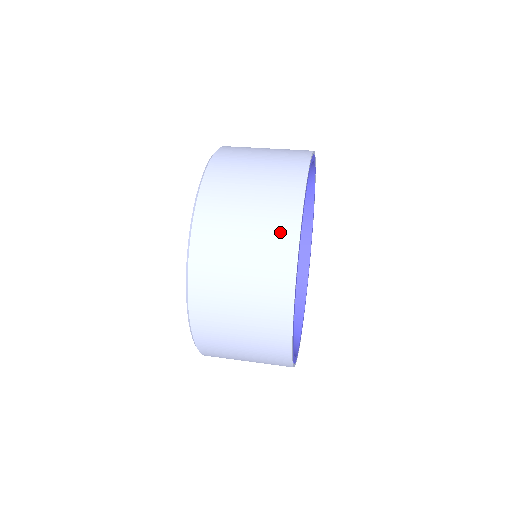
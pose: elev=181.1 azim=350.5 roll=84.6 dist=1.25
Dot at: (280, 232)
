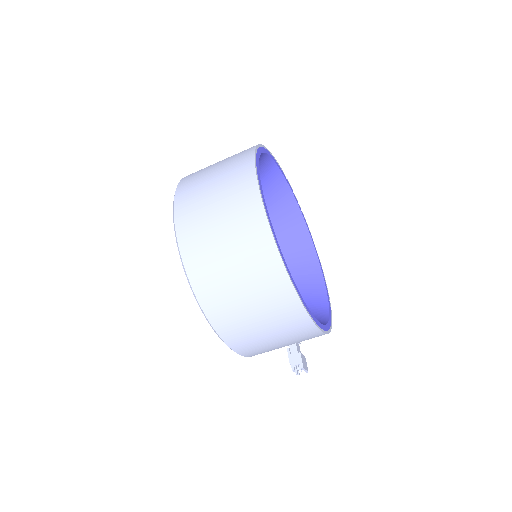
Dot at: (240, 172)
